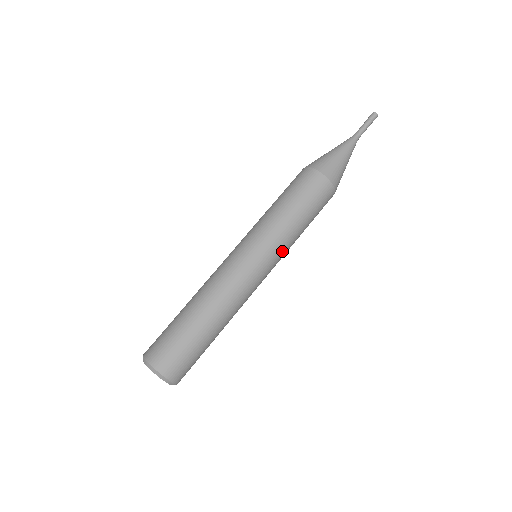
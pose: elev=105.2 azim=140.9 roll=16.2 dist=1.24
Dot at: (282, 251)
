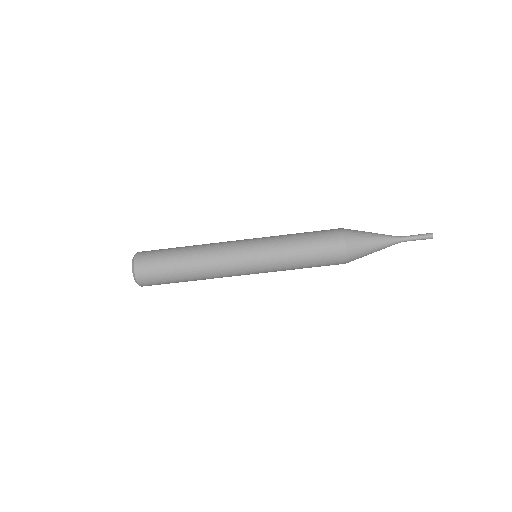
Dot at: occluded
